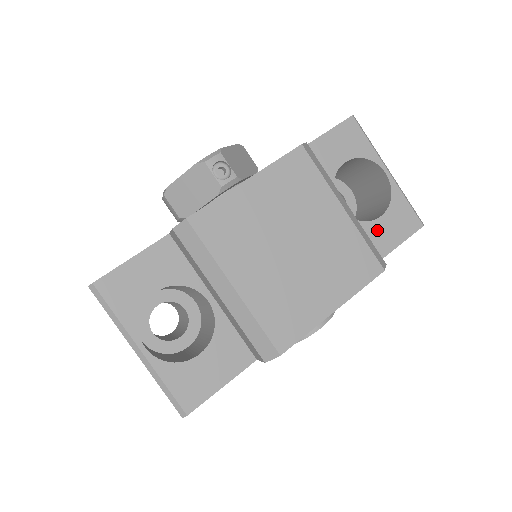
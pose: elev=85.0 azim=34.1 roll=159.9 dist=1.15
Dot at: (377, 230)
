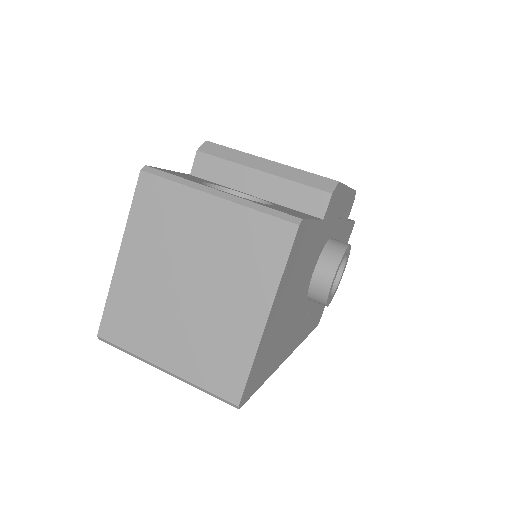
Dot at: occluded
